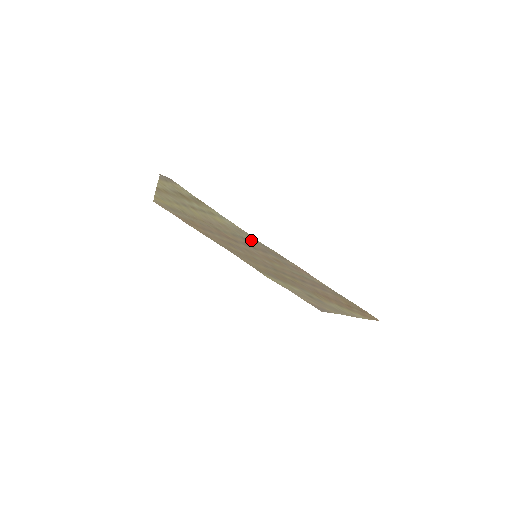
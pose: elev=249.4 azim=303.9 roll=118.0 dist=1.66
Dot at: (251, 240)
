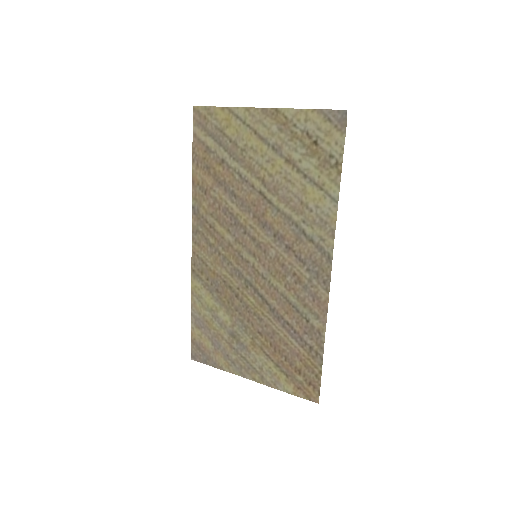
Dot at: (315, 241)
